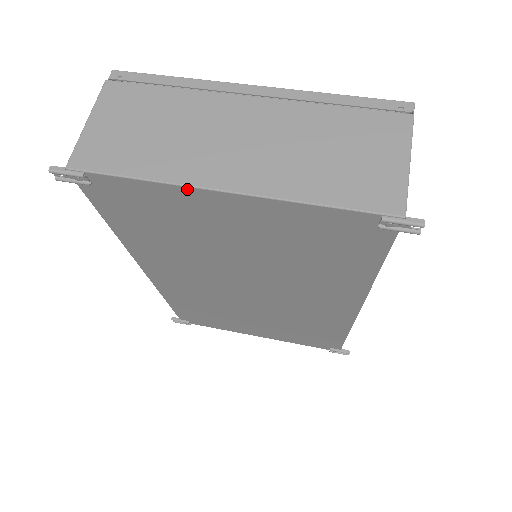
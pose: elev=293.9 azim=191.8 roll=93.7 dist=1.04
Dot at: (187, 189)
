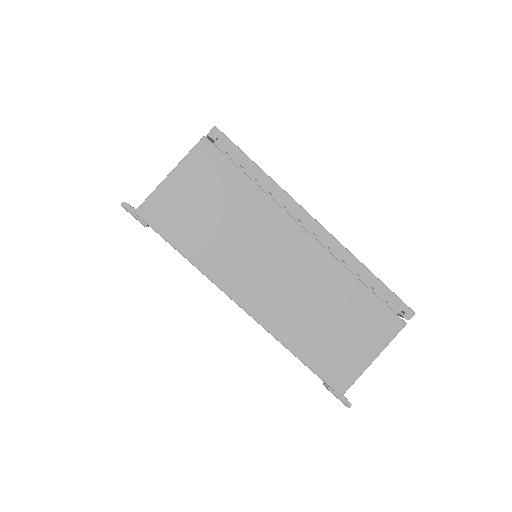
Dot at: (216, 285)
